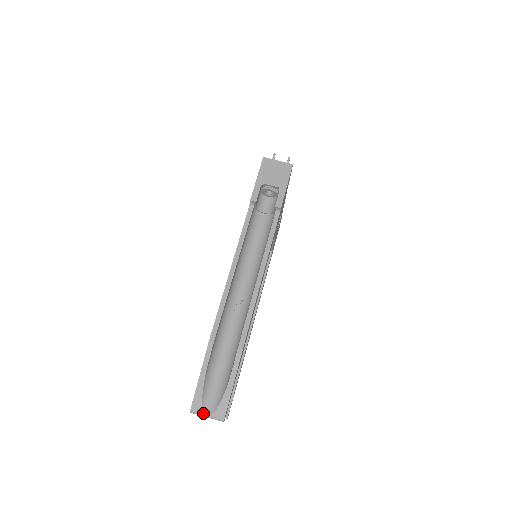
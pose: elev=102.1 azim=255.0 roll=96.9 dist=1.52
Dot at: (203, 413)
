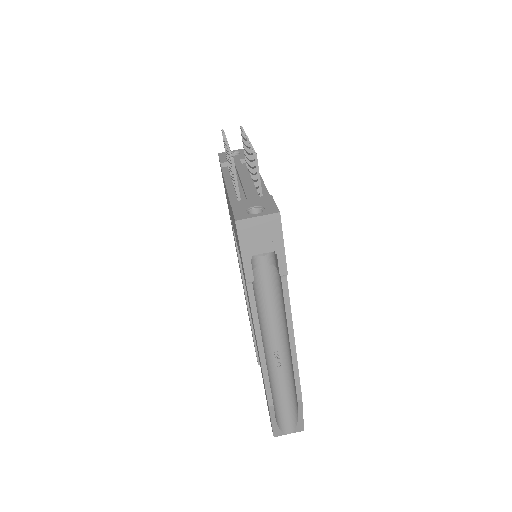
Dot at: (285, 434)
